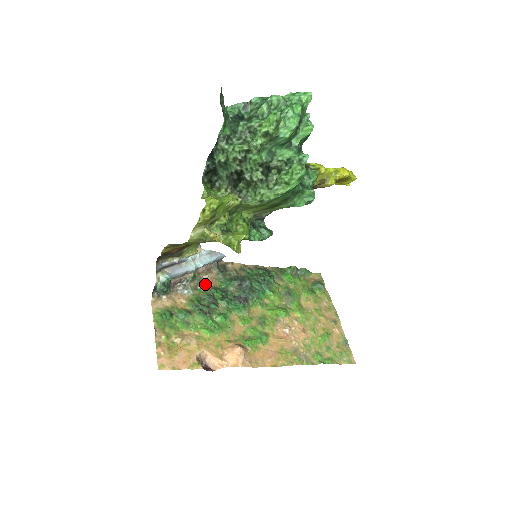
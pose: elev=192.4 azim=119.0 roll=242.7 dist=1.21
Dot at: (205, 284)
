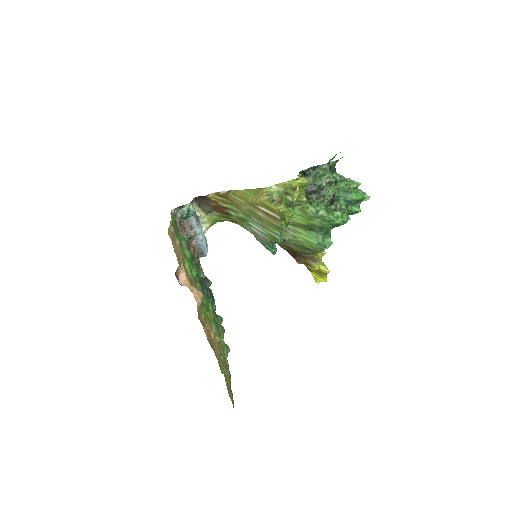
Dot at: occluded
